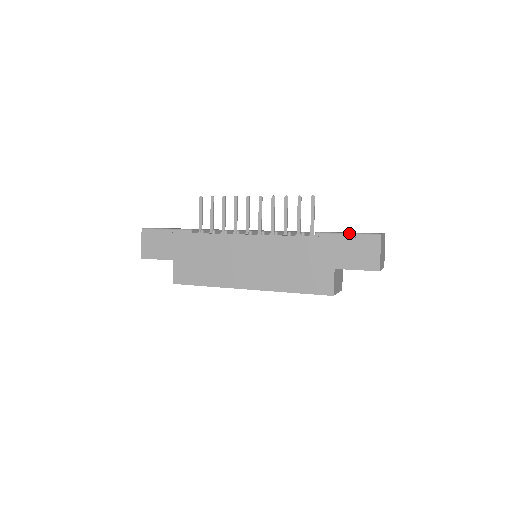
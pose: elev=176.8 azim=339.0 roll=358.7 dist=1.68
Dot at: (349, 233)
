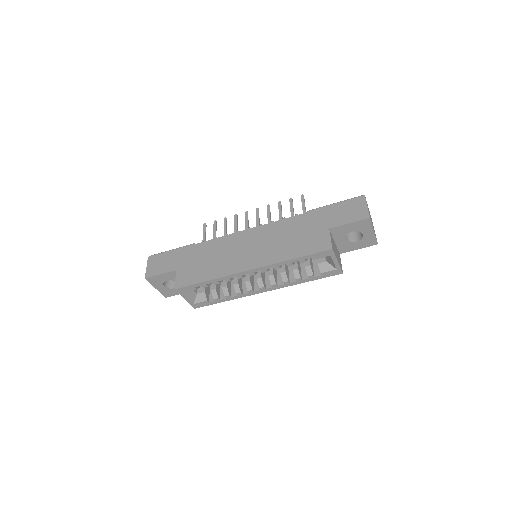
Dot at: (337, 202)
